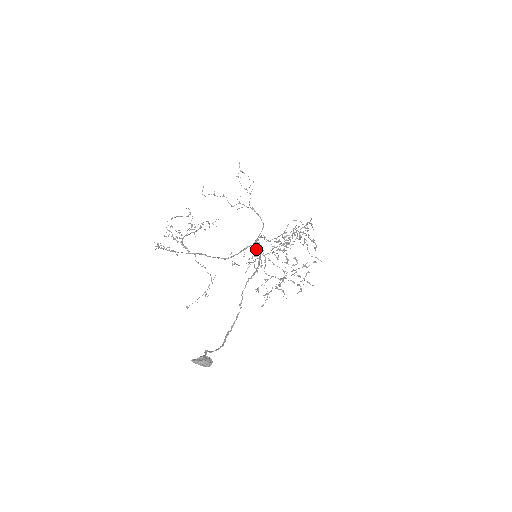
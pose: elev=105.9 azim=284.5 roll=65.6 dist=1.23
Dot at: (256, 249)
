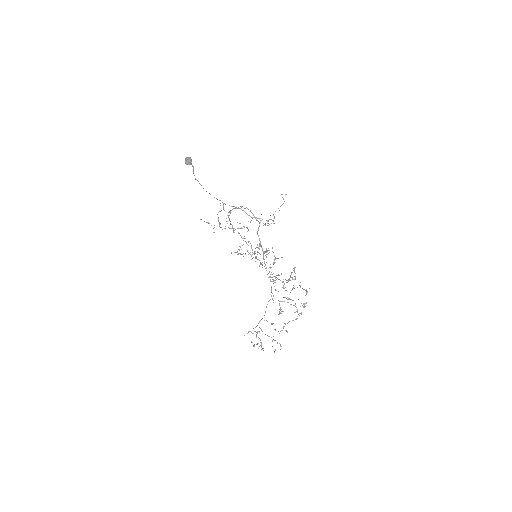
Dot at: occluded
